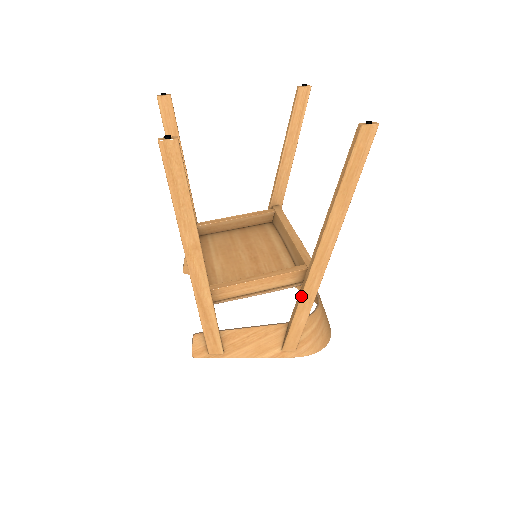
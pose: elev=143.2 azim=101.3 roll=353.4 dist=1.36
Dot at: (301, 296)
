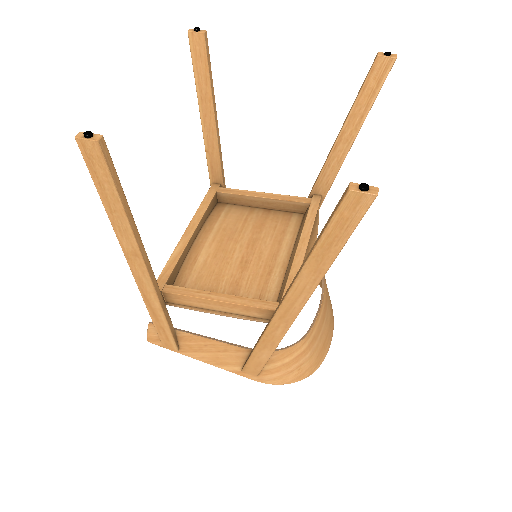
Dot at: (262, 336)
